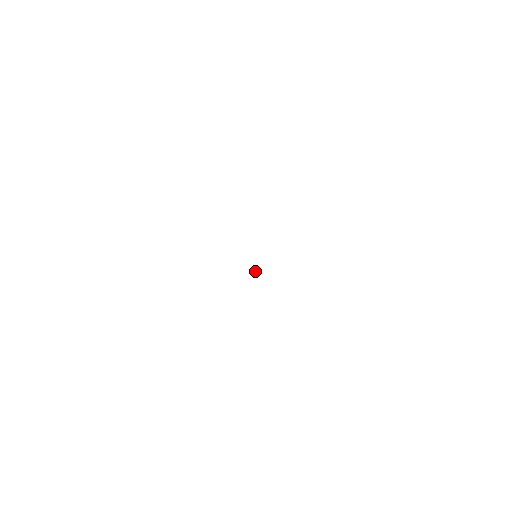
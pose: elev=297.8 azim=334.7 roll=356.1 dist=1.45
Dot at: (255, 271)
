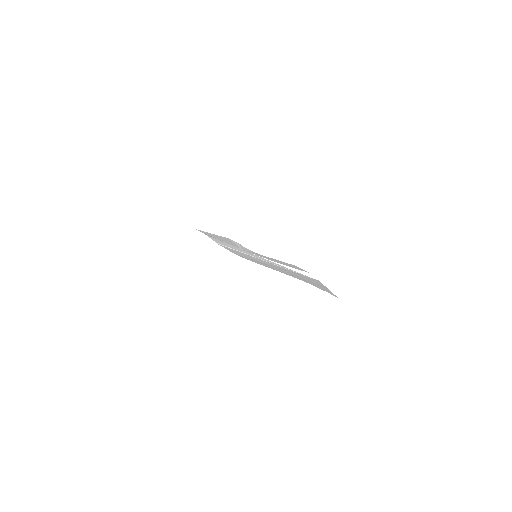
Dot at: occluded
